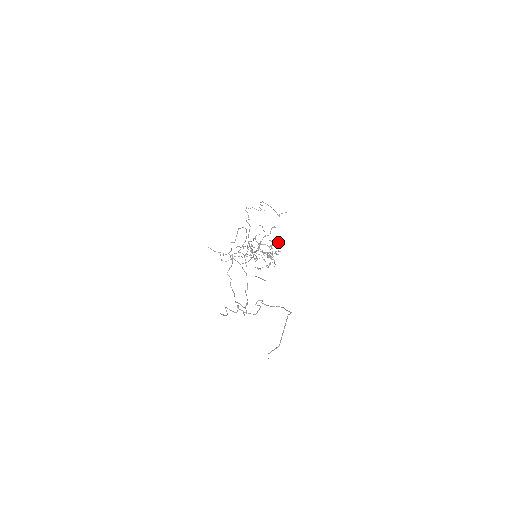
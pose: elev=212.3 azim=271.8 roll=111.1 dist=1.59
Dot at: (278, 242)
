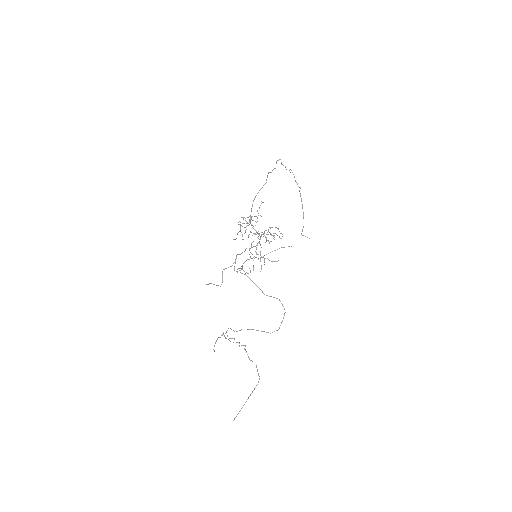
Dot at: (277, 235)
